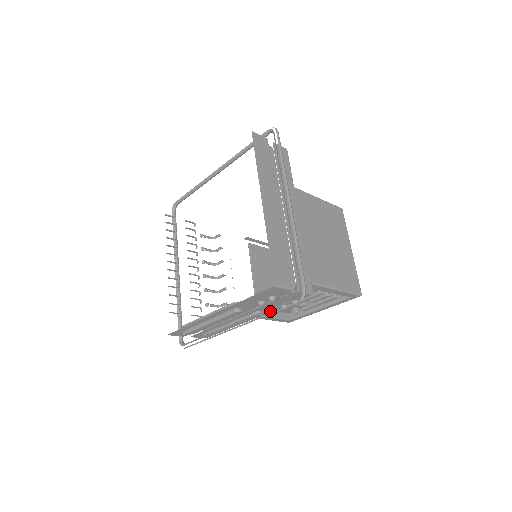
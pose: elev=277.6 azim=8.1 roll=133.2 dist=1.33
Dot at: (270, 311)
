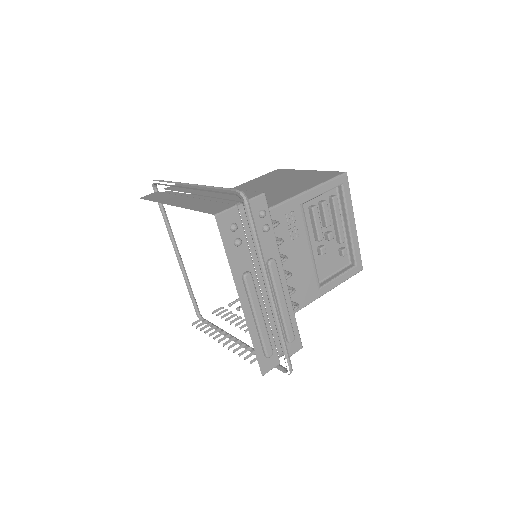
Dot at: (277, 251)
